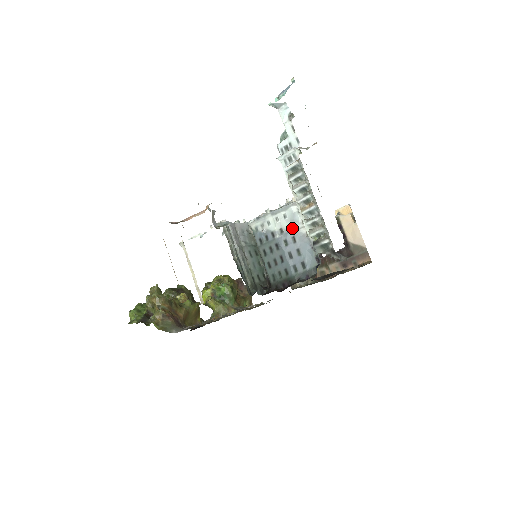
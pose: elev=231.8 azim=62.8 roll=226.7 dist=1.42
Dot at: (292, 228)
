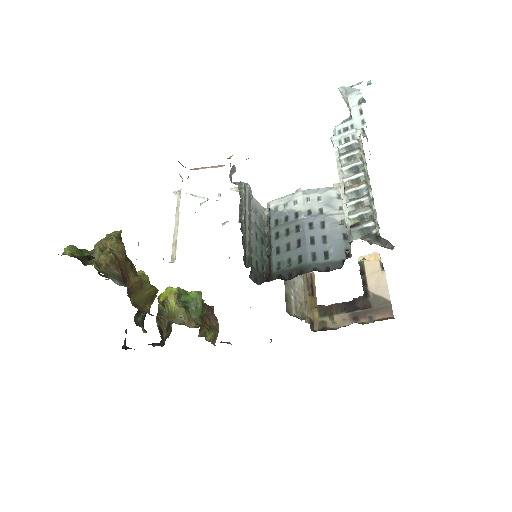
Dot at: (324, 212)
